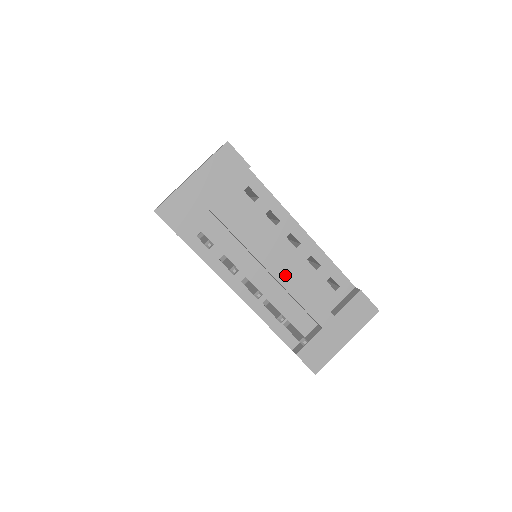
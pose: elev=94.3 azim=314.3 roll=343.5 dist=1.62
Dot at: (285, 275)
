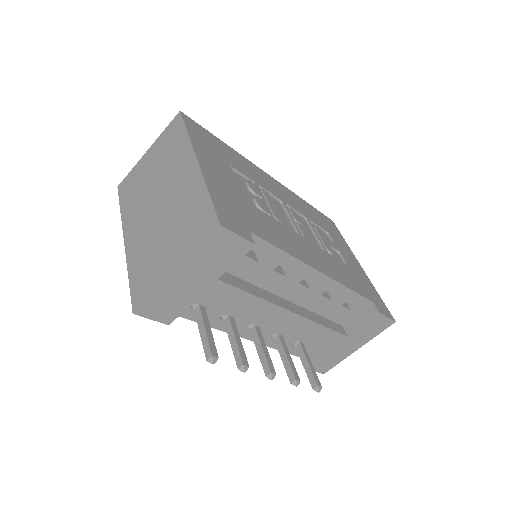
Dot at: (297, 323)
